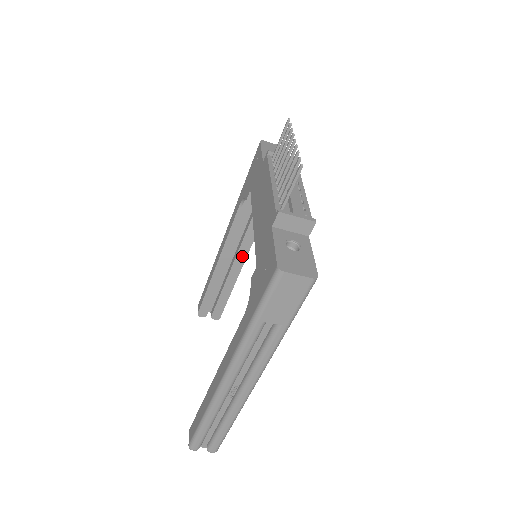
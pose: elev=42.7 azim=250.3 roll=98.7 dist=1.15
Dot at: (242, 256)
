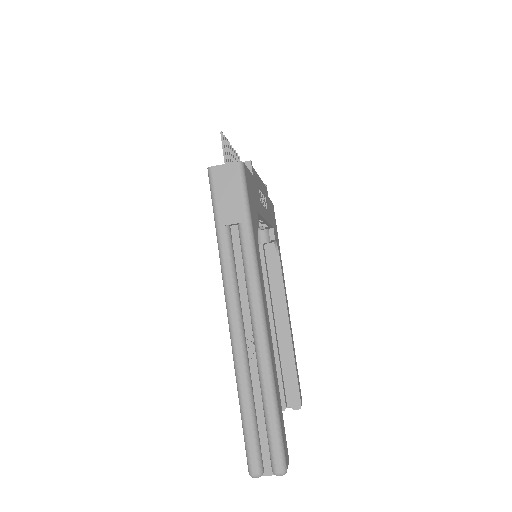
Dot at: (283, 313)
